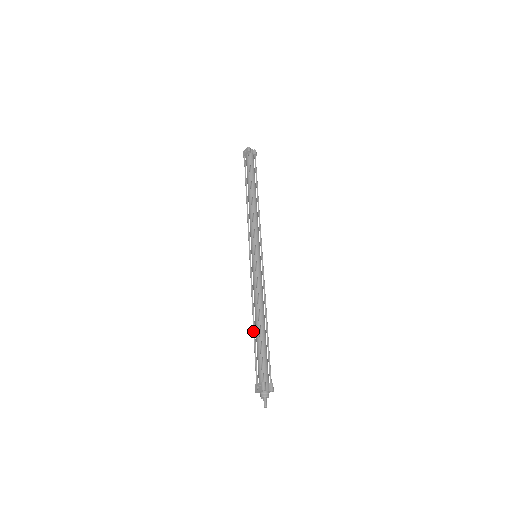
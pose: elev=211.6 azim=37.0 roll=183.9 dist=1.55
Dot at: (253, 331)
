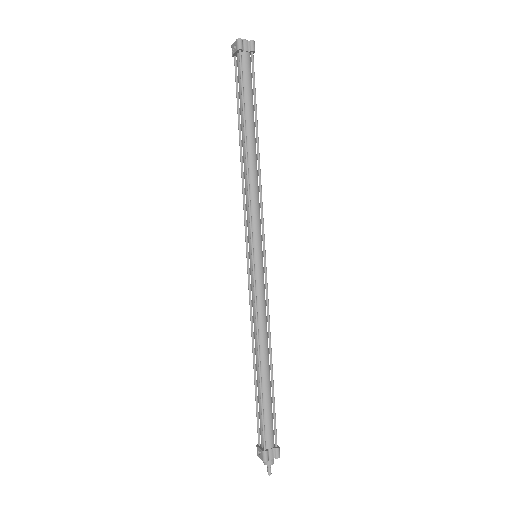
Dot at: occluded
